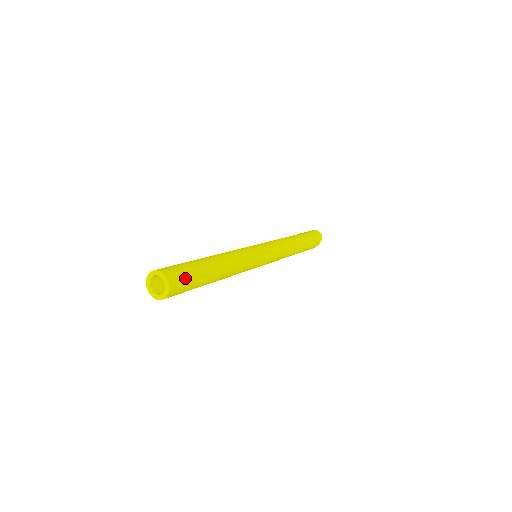
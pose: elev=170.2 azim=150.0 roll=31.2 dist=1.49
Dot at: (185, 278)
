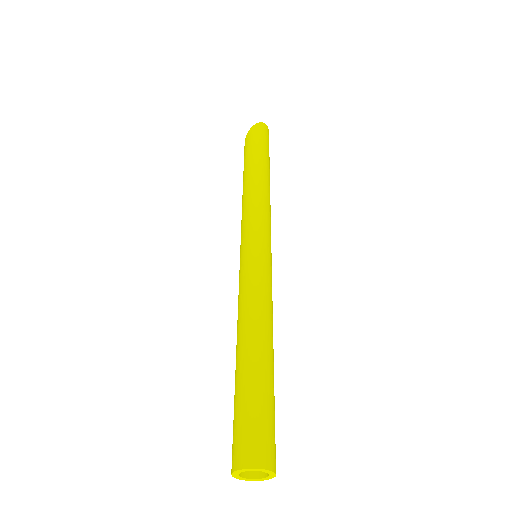
Dot at: occluded
